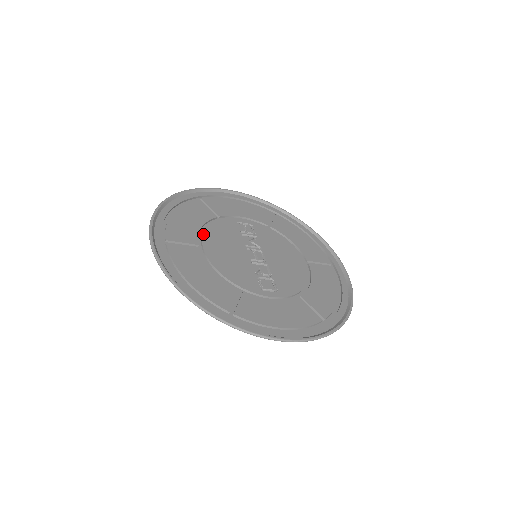
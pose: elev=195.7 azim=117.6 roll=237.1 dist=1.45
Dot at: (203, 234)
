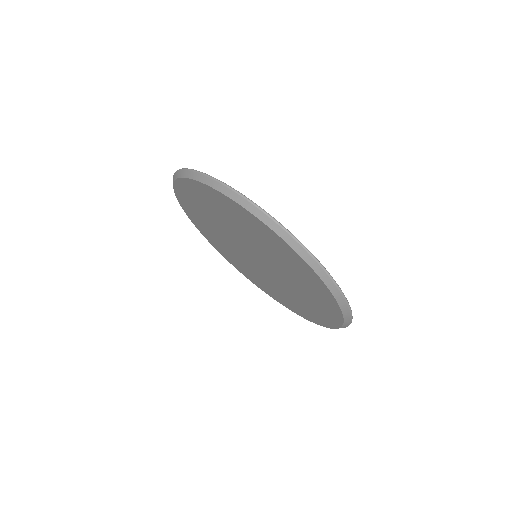
Dot at: occluded
